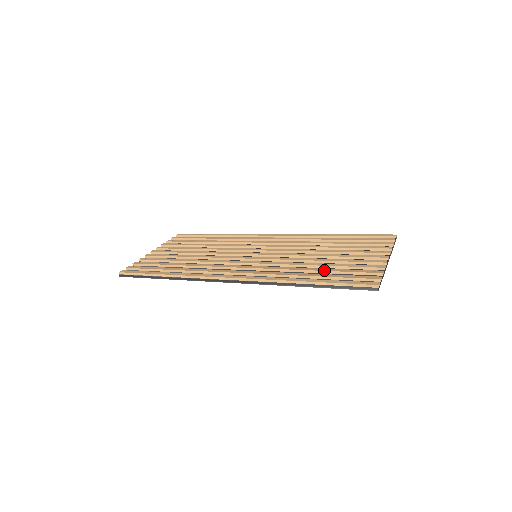
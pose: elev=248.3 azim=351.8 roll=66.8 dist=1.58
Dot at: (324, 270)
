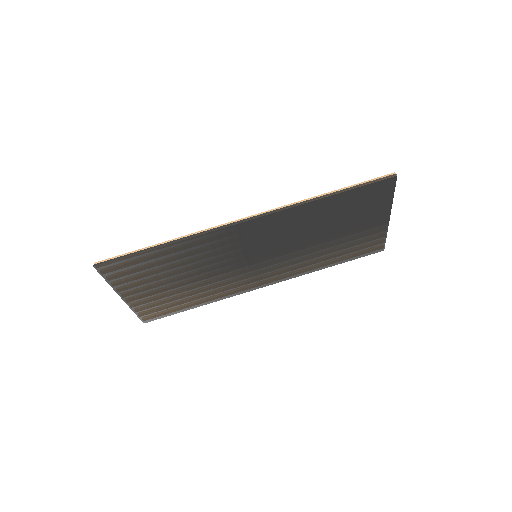
Dot at: occluded
